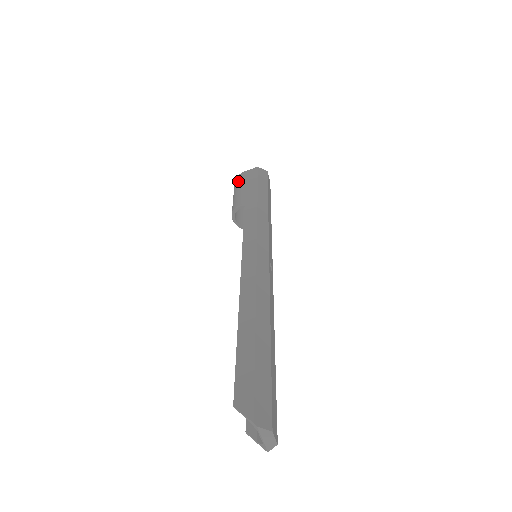
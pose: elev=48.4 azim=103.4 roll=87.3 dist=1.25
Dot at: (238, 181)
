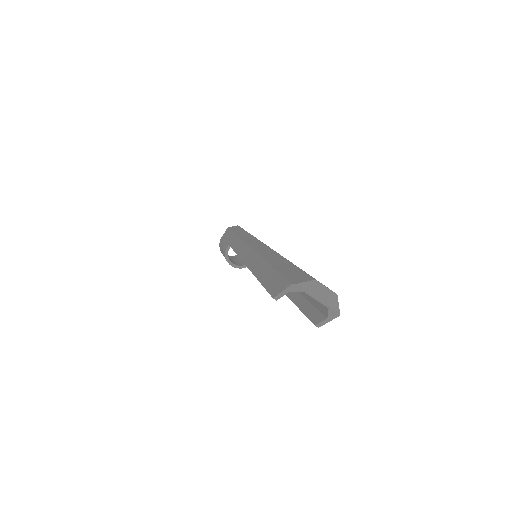
Dot at: (220, 246)
